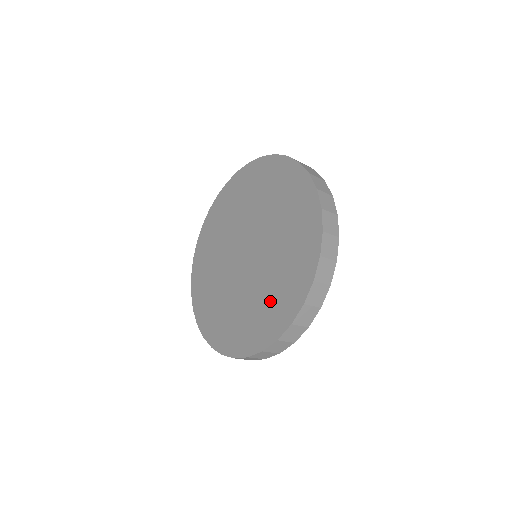
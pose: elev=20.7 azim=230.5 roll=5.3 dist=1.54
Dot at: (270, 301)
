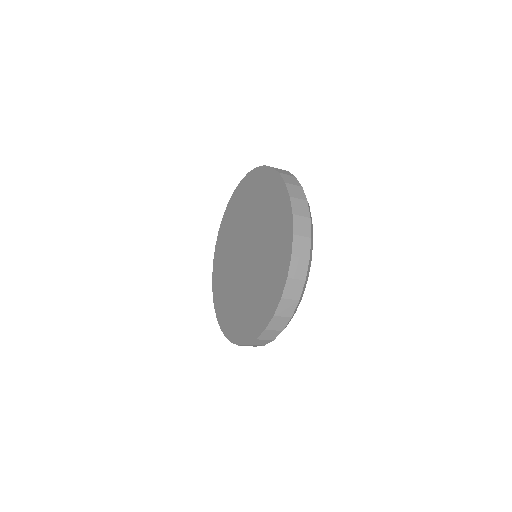
Dot at: (260, 296)
